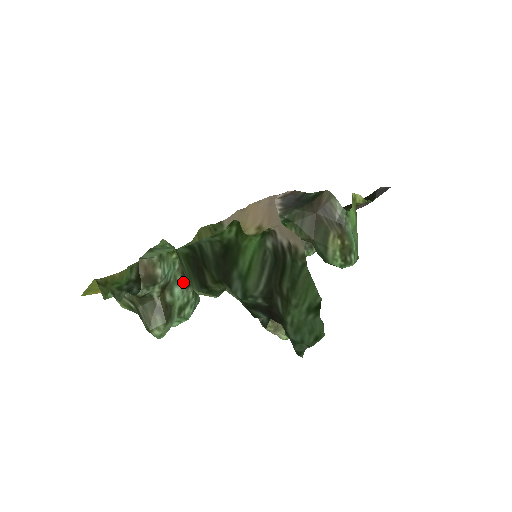
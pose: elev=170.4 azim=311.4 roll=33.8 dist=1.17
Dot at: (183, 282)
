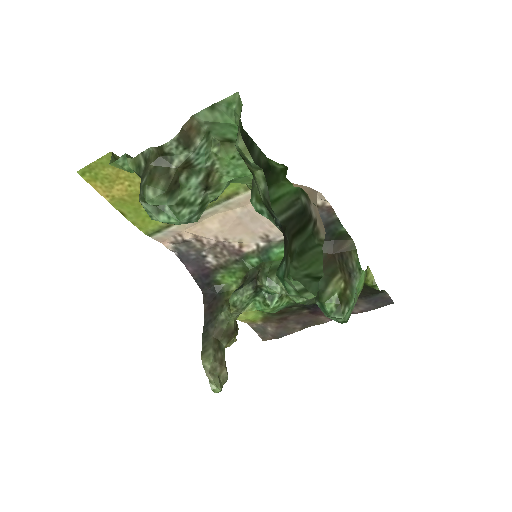
Dot at: (203, 181)
